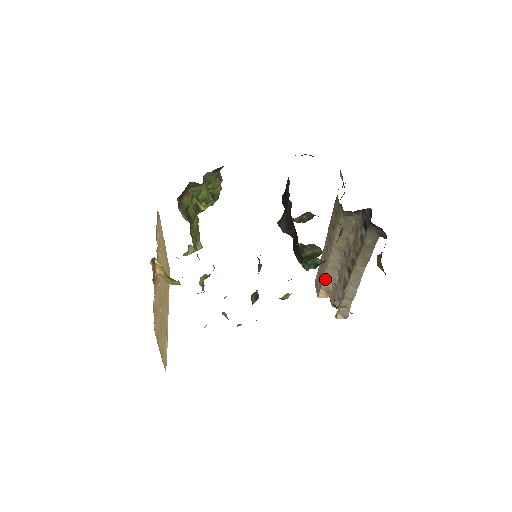
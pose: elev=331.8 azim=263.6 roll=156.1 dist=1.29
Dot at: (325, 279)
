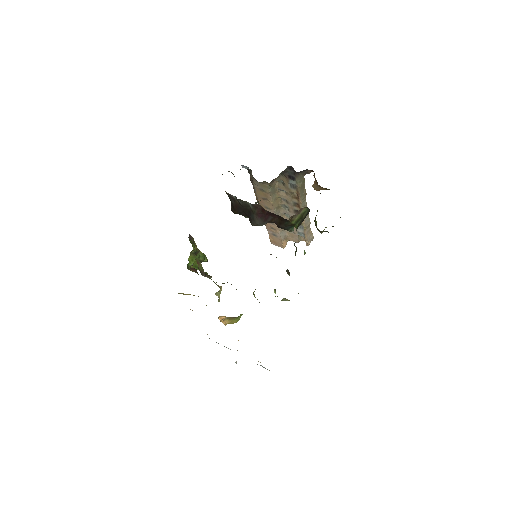
Dot at: (281, 233)
